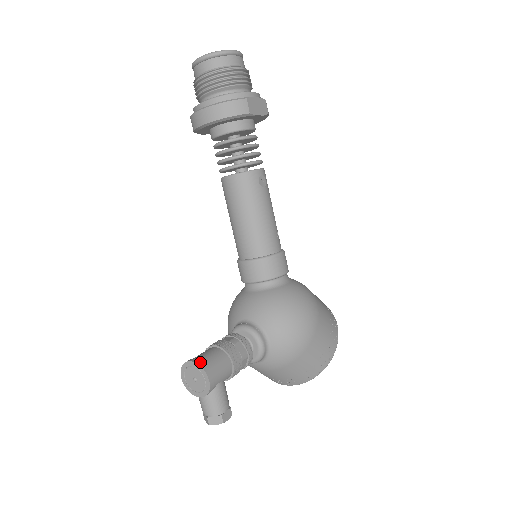
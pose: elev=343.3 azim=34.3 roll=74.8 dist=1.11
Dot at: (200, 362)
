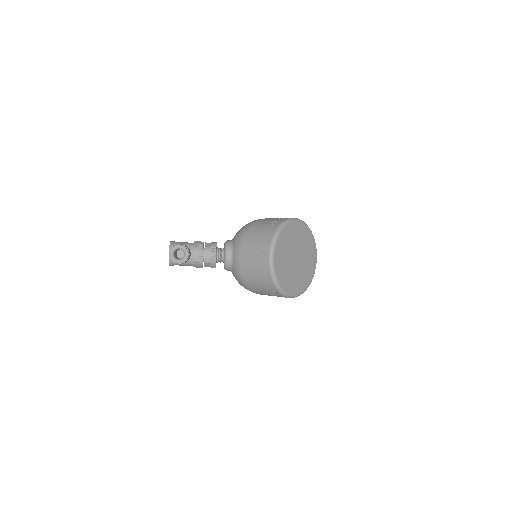
Dot at: occluded
